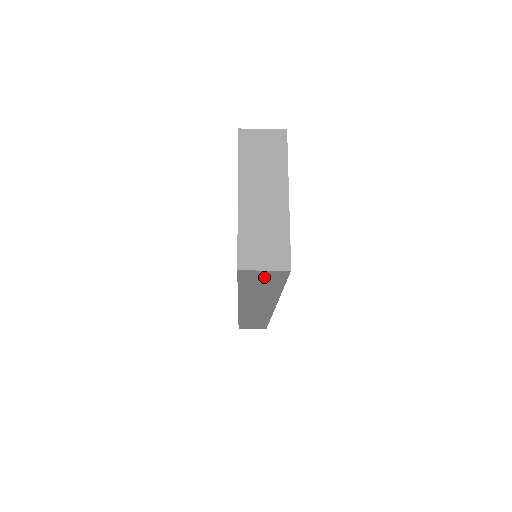
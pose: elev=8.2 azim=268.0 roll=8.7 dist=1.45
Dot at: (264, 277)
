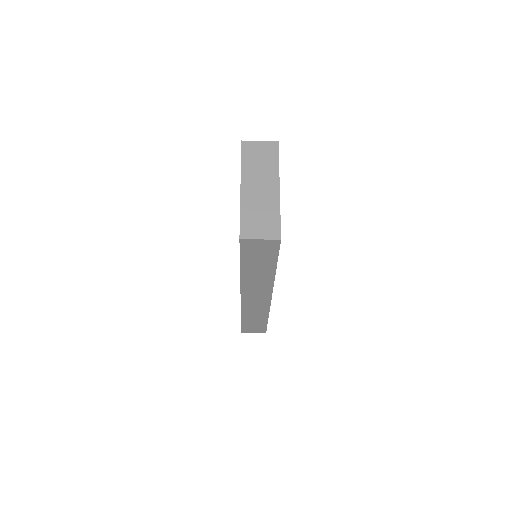
Dot at: (260, 249)
